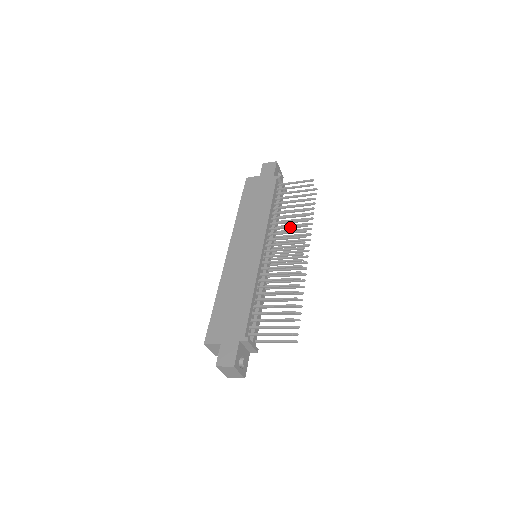
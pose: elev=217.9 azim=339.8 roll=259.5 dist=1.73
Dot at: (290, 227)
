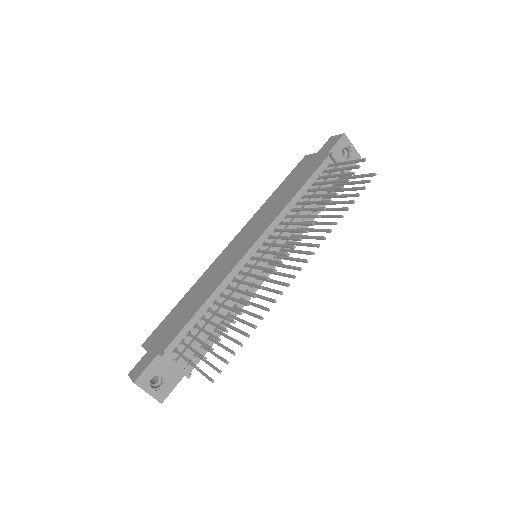
Dot at: (297, 223)
